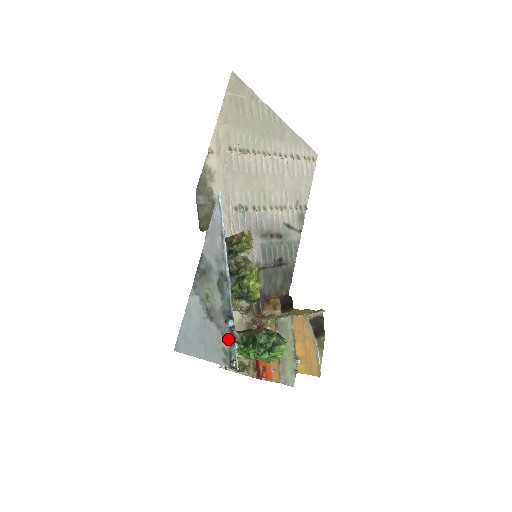
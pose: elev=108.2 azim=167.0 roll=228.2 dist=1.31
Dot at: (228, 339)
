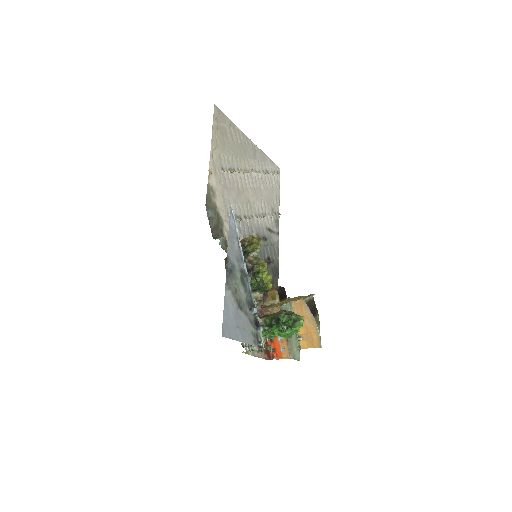
Dot at: (254, 324)
